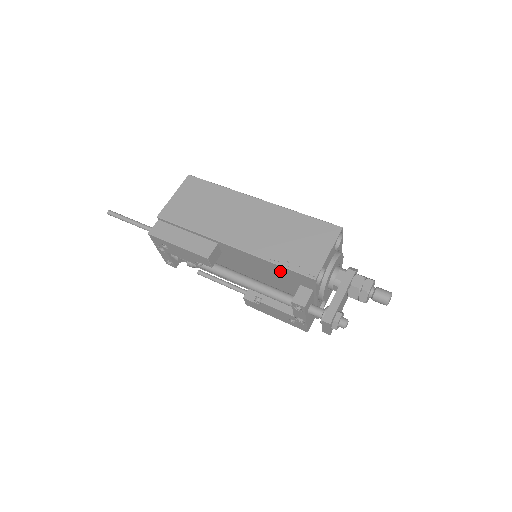
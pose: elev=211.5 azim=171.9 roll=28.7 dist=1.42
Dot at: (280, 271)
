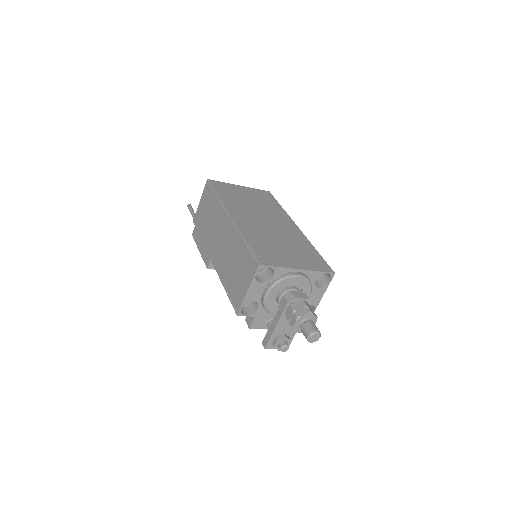
Dot at: occluded
